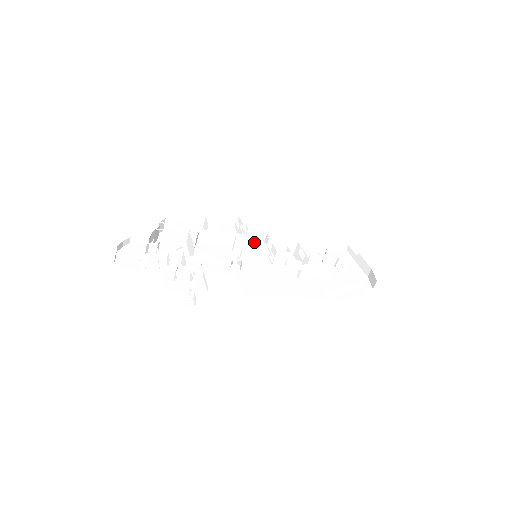
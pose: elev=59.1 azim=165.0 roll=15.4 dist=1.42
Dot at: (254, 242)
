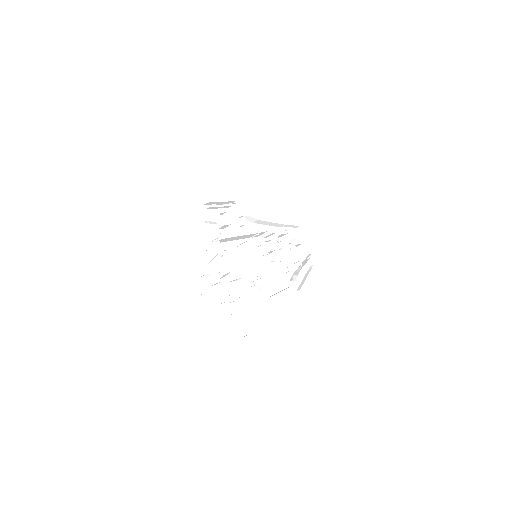
Dot at: (251, 236)
